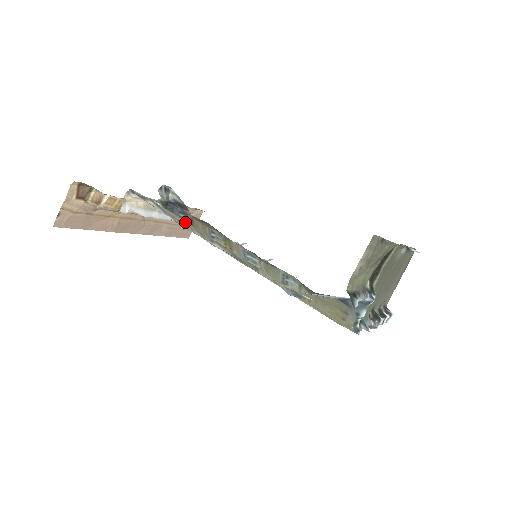
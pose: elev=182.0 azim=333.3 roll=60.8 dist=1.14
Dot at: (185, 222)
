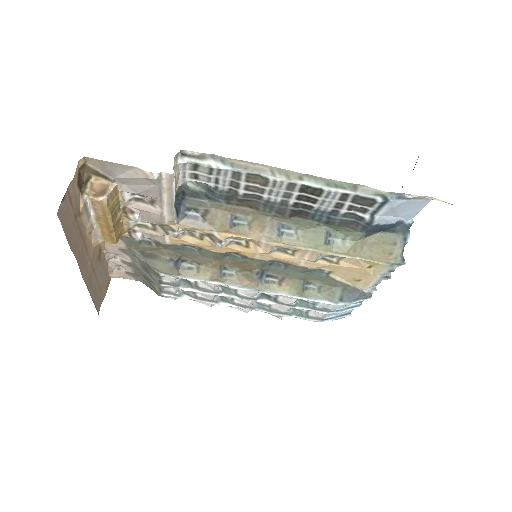
Dot at: (264, 167)
